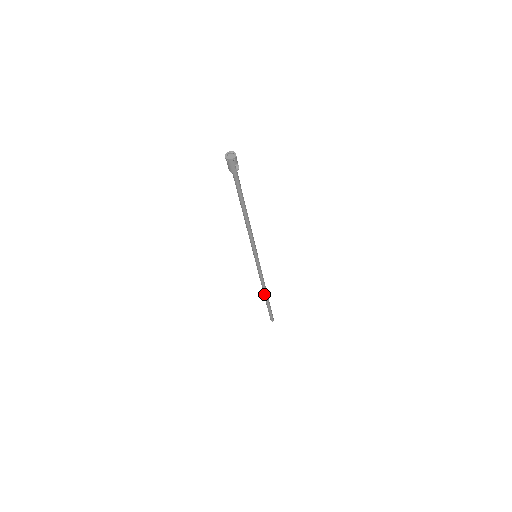
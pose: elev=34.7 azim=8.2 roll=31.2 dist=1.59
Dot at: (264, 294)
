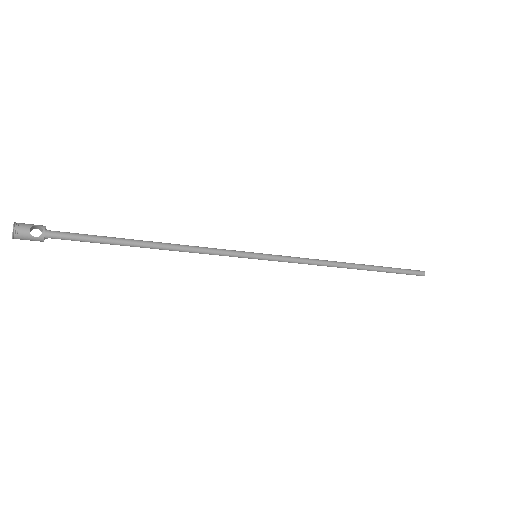
Dot at: occluded
